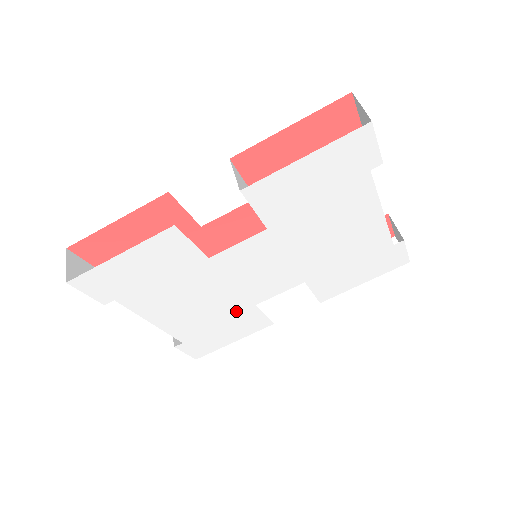
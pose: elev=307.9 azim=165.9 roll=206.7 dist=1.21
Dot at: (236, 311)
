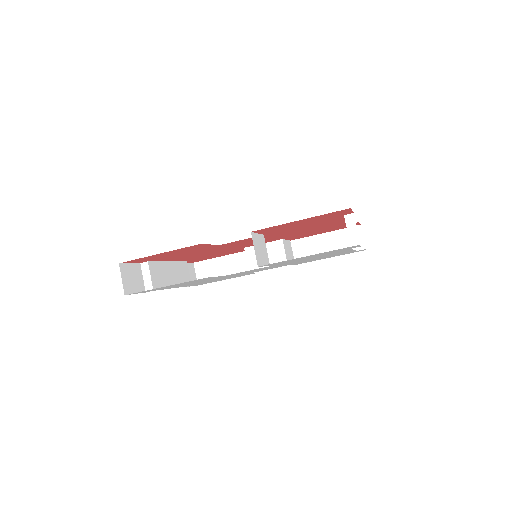
Dot at: occluded
